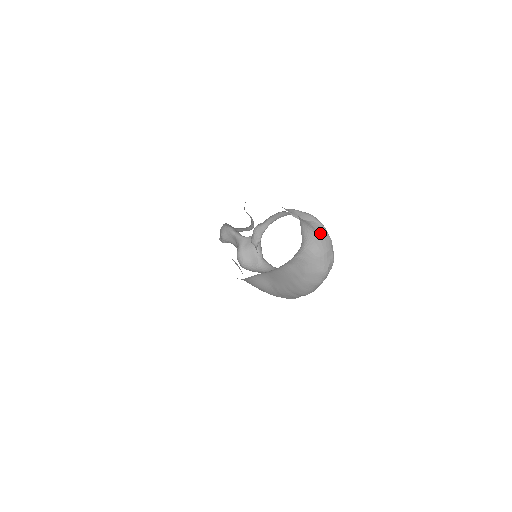
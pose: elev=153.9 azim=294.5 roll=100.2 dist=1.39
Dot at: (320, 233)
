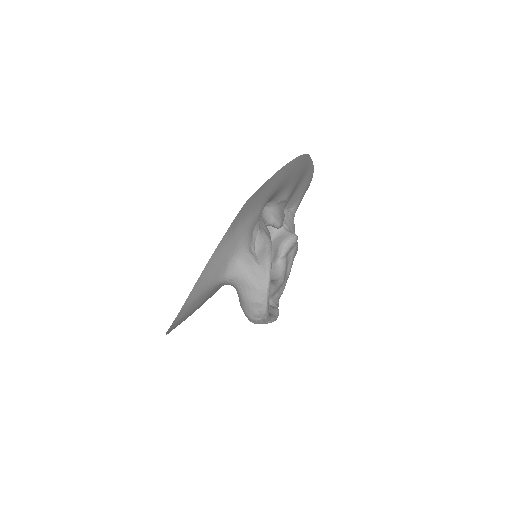
Dot at: (256, 281)
